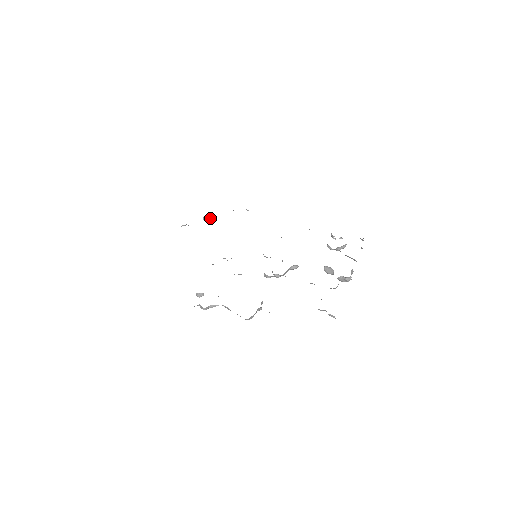
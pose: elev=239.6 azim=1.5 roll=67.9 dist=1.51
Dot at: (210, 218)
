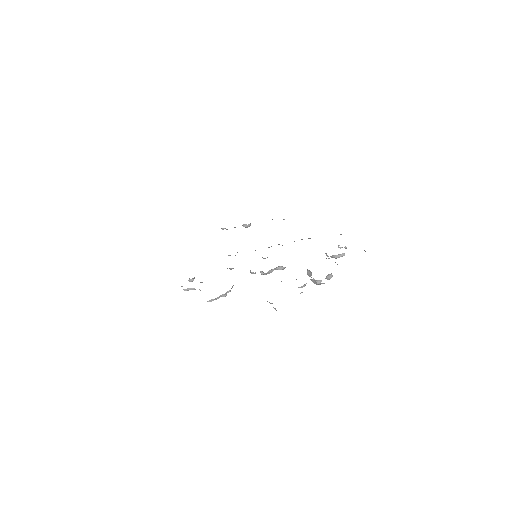
Dot at: occluded
